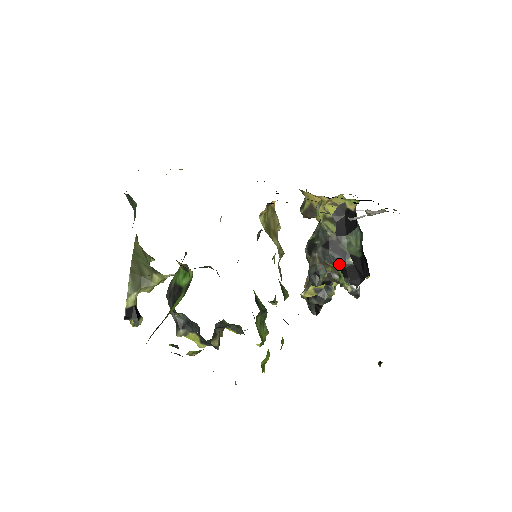
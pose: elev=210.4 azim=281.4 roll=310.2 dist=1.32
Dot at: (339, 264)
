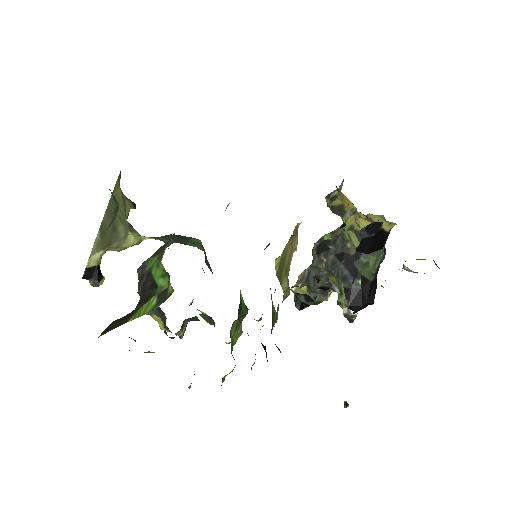
Dot at: (346, 281)
